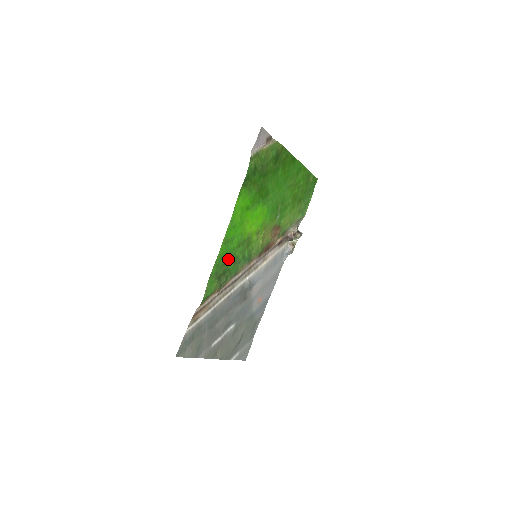
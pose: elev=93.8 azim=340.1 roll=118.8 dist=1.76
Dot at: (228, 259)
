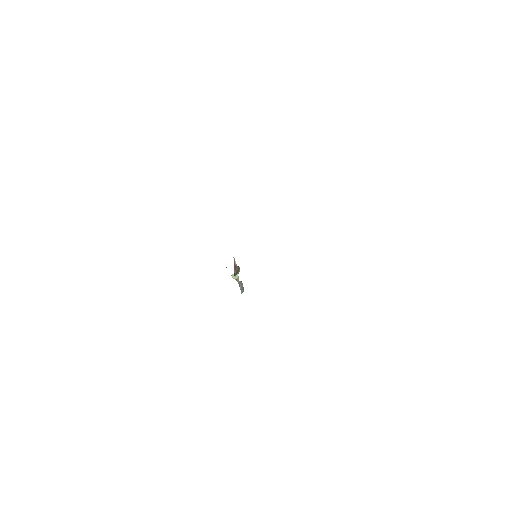
Dot at: occluded
